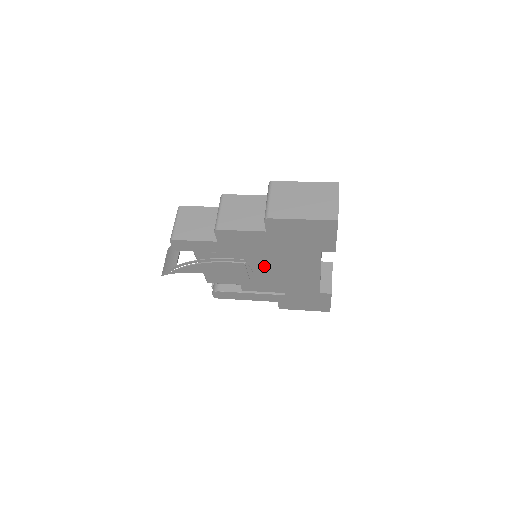
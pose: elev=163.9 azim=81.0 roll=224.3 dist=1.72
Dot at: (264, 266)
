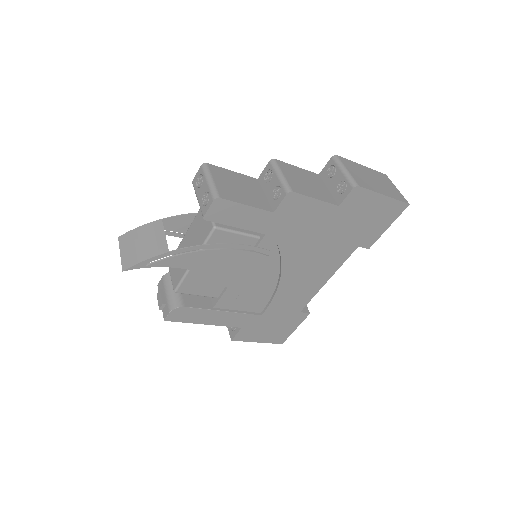
Dot at: (284, 263)
